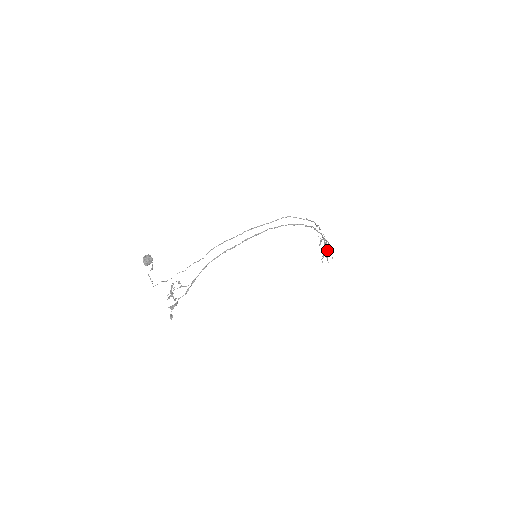
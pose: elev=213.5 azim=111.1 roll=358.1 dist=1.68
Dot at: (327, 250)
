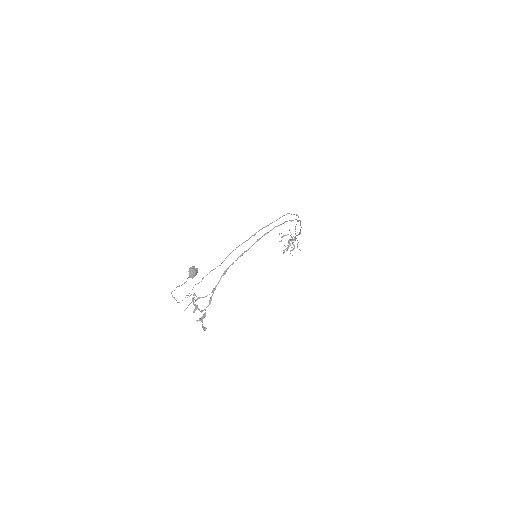
Dot at: (293, 244)
